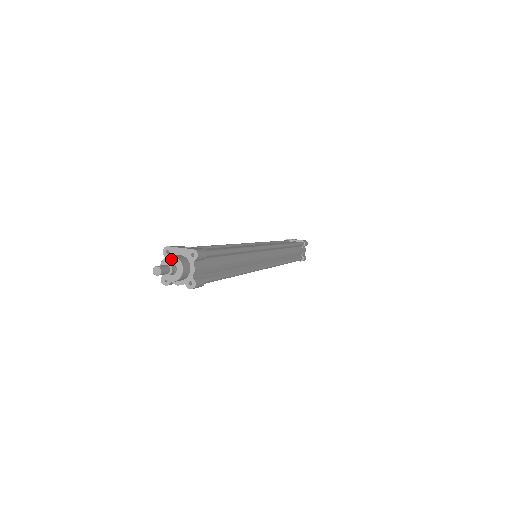
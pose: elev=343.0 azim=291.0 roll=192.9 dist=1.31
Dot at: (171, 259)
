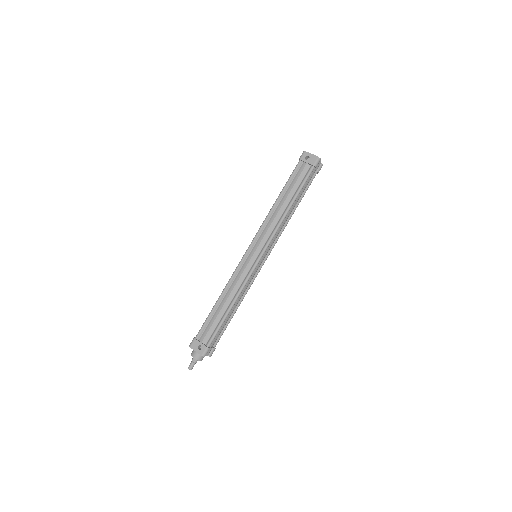
Dot at: (194, 358)
